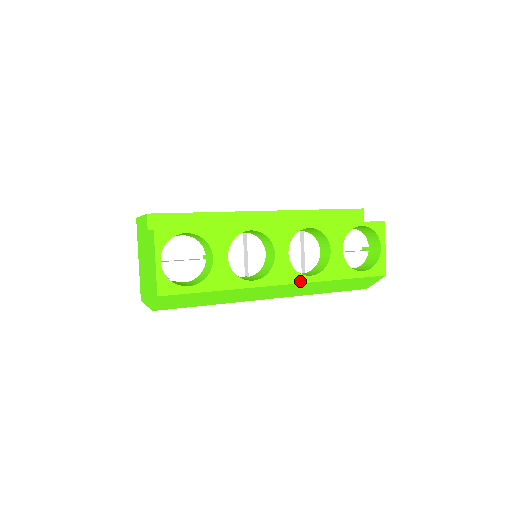
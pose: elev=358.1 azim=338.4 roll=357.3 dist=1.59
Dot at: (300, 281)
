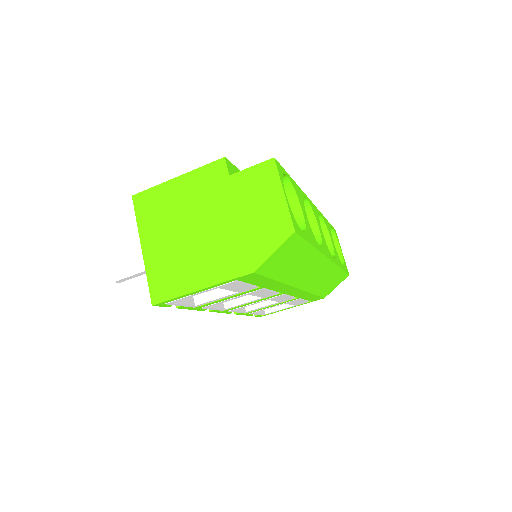
Dot at: (332, 260)
